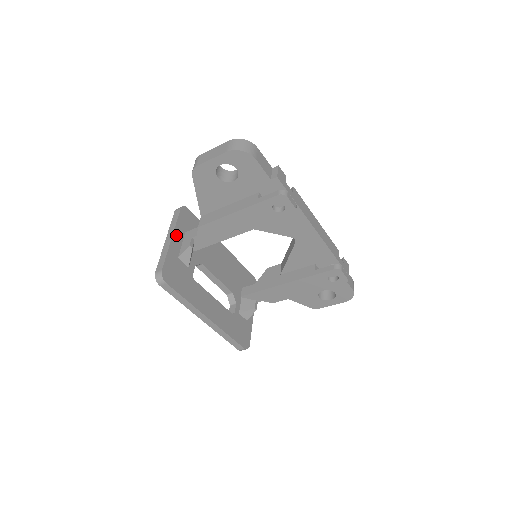
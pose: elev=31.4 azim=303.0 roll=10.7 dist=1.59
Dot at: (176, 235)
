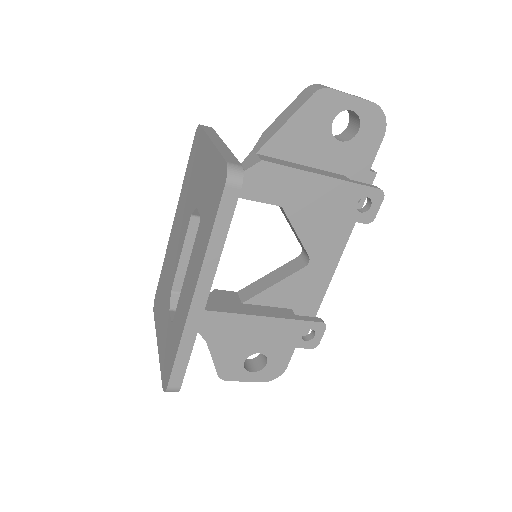
Dot at: occluded
